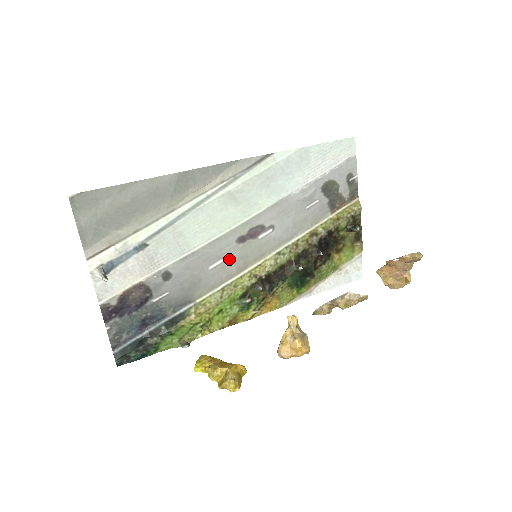
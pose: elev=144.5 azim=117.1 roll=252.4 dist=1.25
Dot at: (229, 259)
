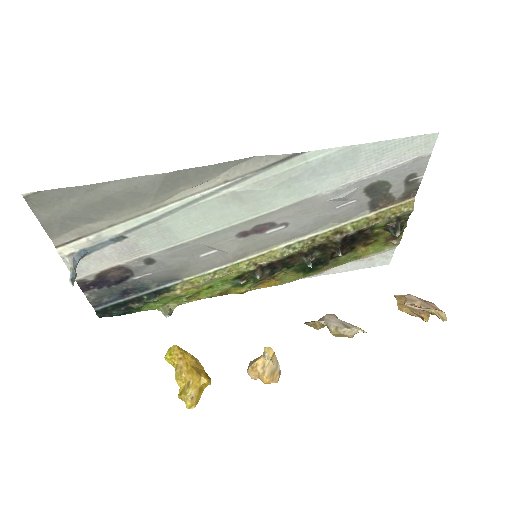
Dot at: (225, 250)
